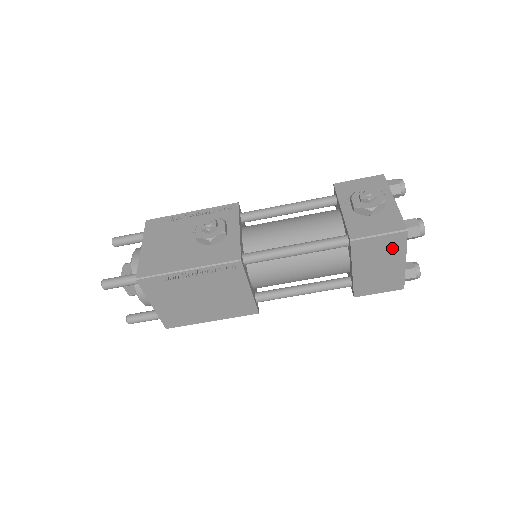
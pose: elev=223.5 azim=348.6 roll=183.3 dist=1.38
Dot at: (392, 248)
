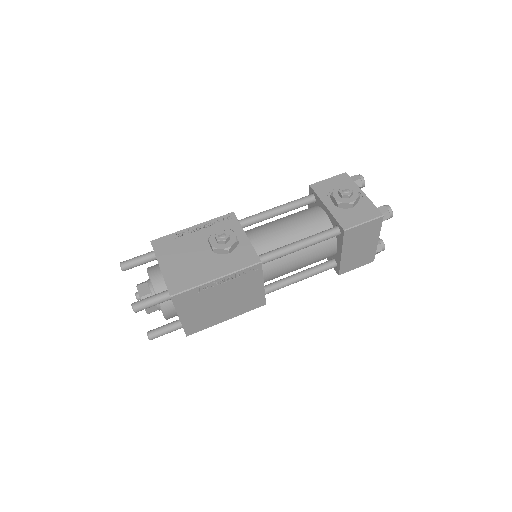
Dot at: (371, 231)
